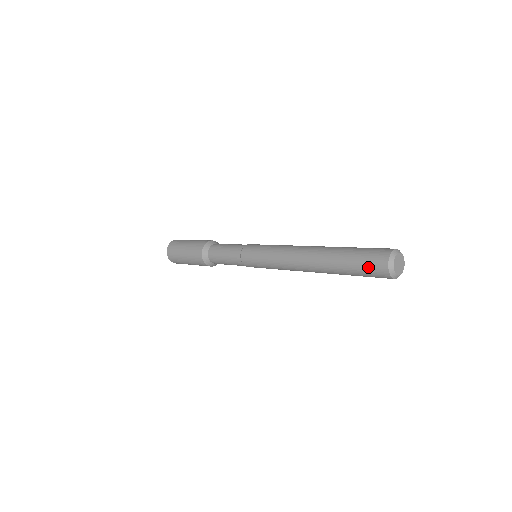
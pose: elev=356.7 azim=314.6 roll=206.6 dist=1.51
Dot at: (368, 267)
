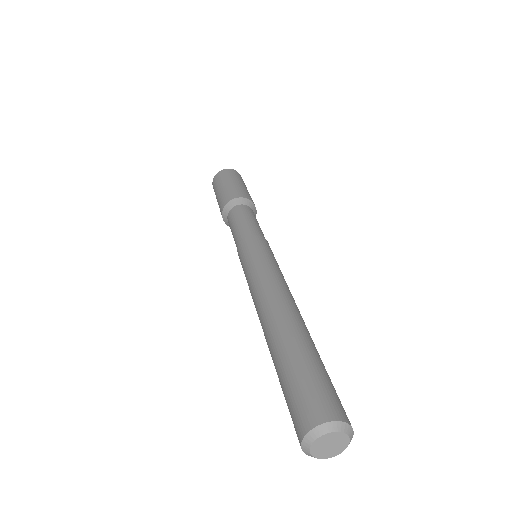
Dot at: (290, 412)
